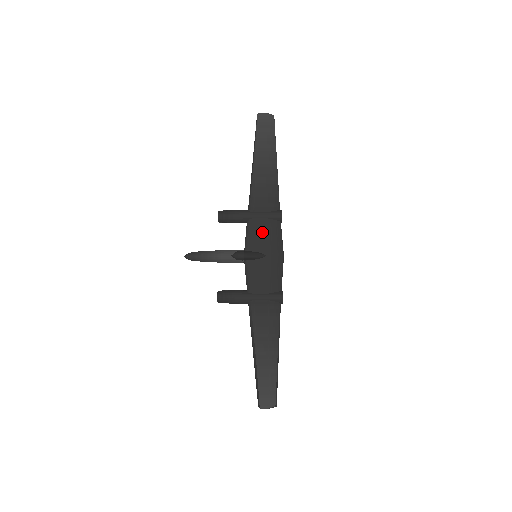
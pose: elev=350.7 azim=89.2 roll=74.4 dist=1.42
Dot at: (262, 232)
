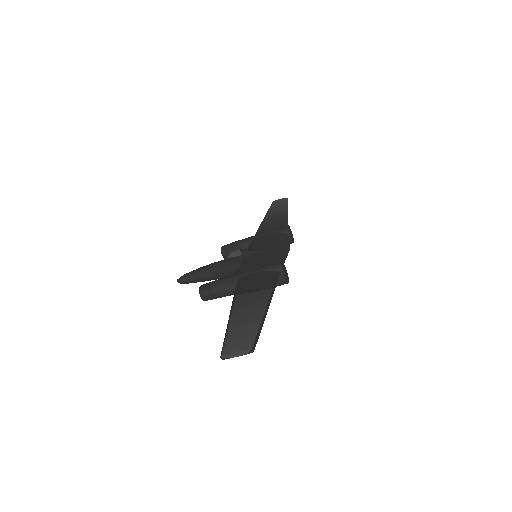
Dot at: (265, 240)
